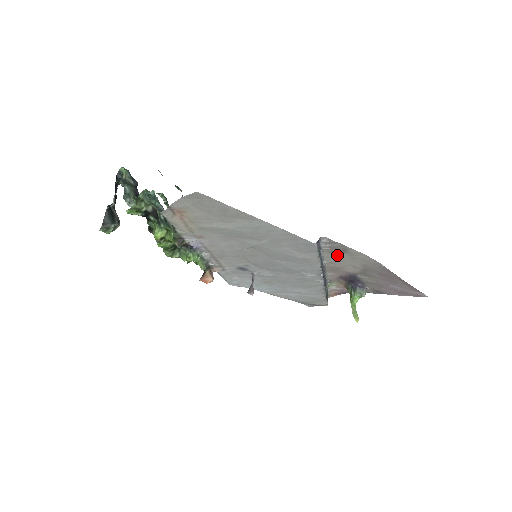
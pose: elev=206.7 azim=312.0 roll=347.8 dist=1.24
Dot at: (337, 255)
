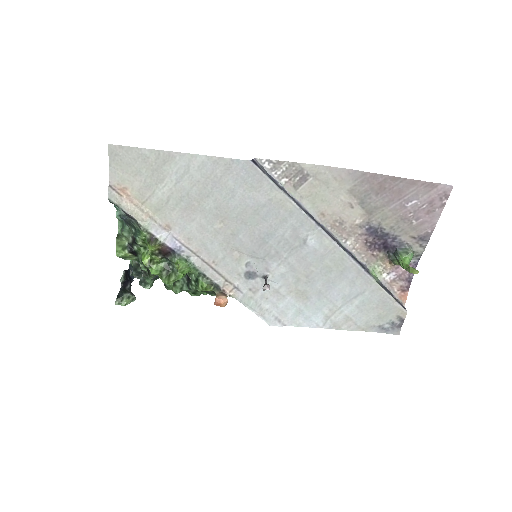
Dot at: (308, 191)
